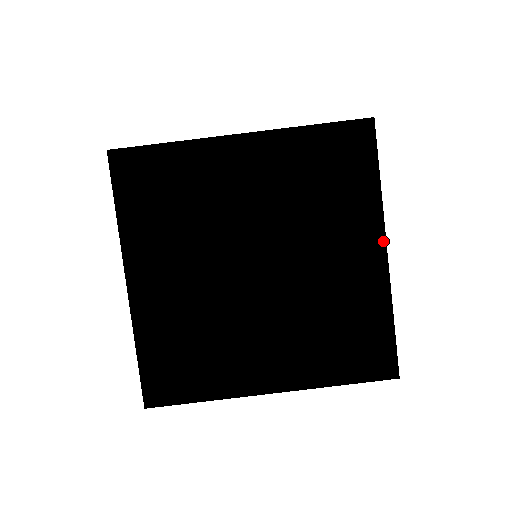
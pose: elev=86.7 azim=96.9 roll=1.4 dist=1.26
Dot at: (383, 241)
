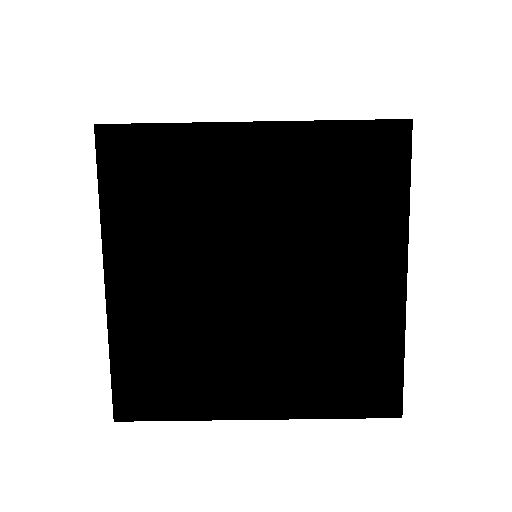
Dot at: (404, 264)
